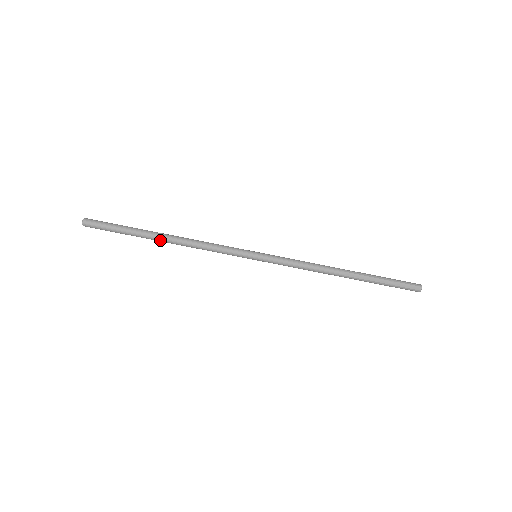
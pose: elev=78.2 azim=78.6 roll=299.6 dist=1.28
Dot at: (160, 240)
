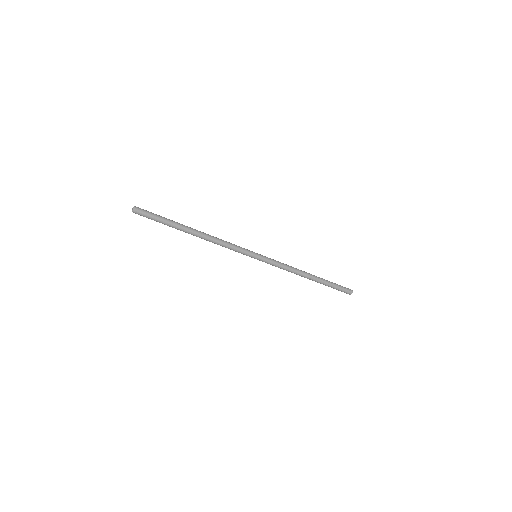
Dot at: (190, 233)
